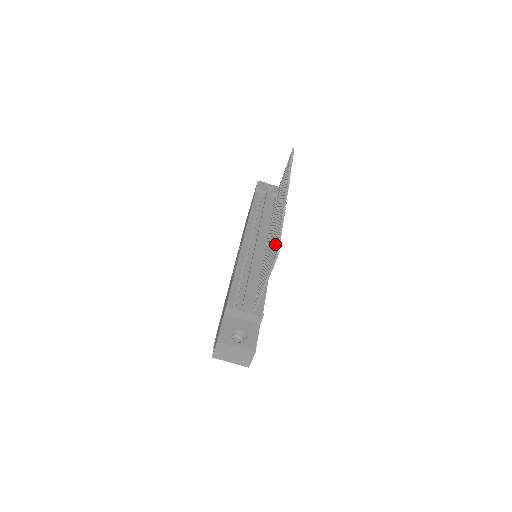
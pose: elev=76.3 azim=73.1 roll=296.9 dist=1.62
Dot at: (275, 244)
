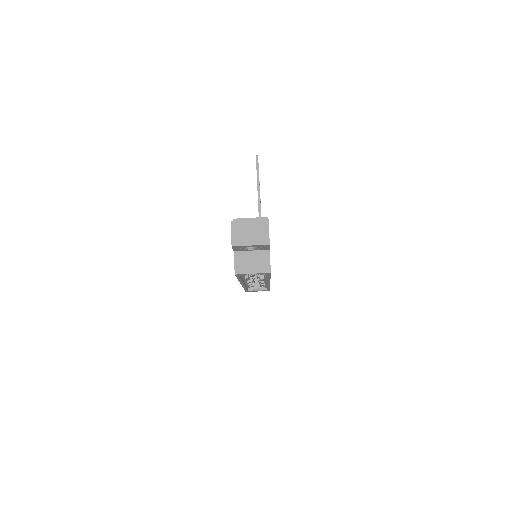
Dot at: occluded
